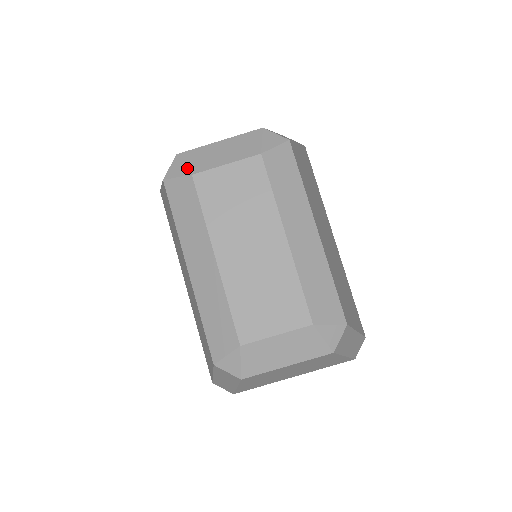
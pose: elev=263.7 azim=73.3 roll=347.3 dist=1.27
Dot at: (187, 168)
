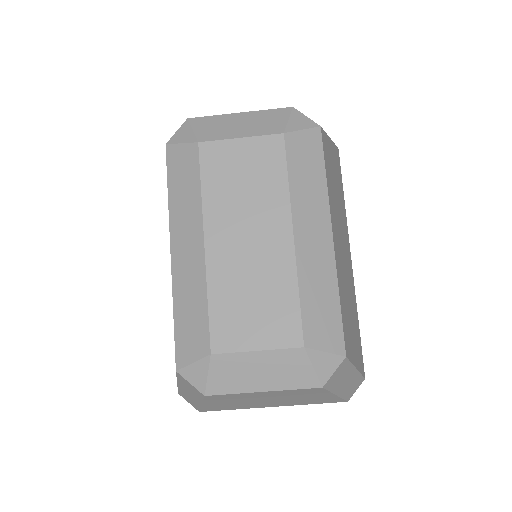
Dot at: (195, 134)
